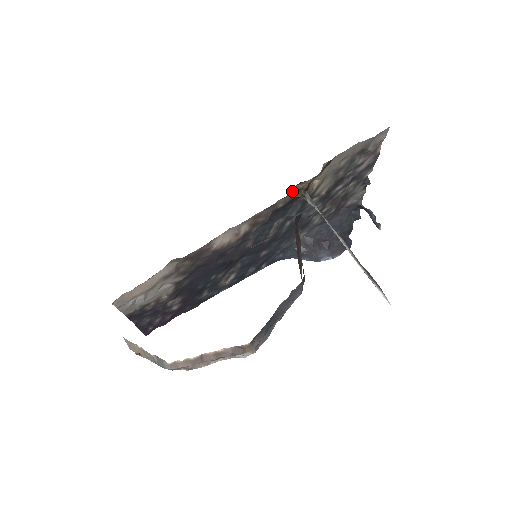
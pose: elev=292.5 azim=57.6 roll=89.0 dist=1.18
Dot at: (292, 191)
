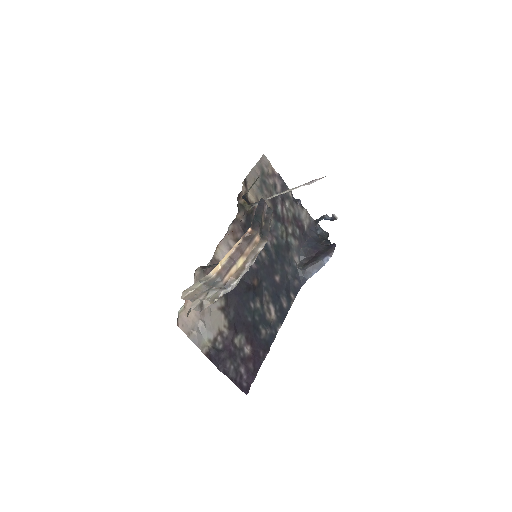
Dot at: (240, 207)
